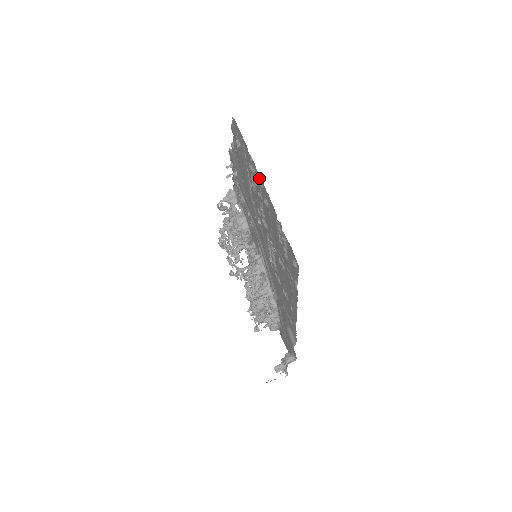
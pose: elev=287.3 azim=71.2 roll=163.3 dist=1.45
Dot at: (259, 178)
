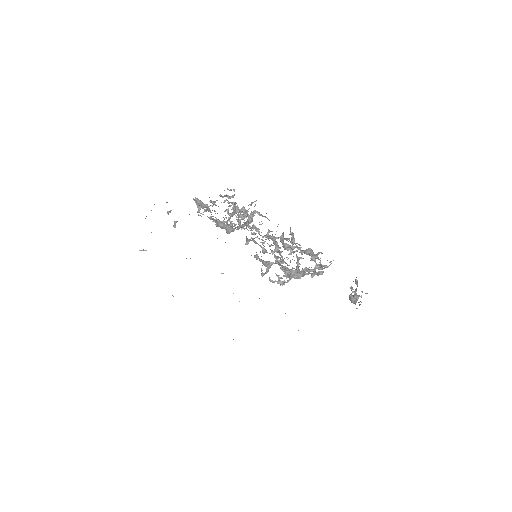
Dot at: occluded
